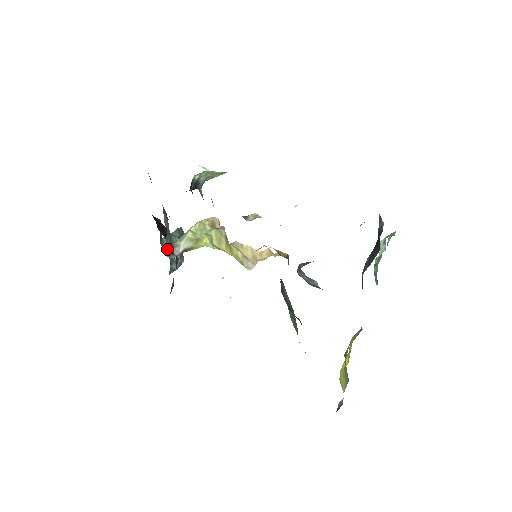
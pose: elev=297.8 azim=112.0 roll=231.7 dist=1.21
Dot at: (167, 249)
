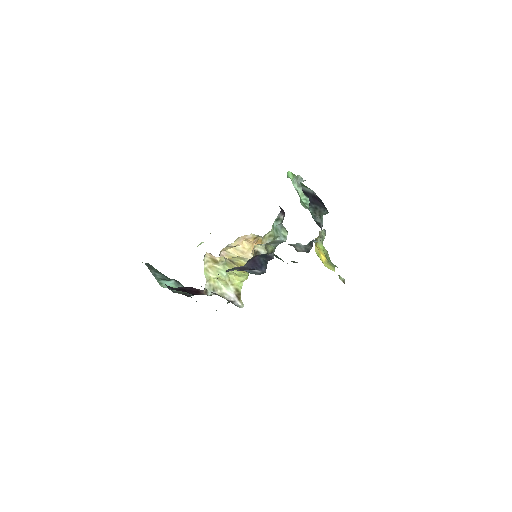
Dot at: occluded
